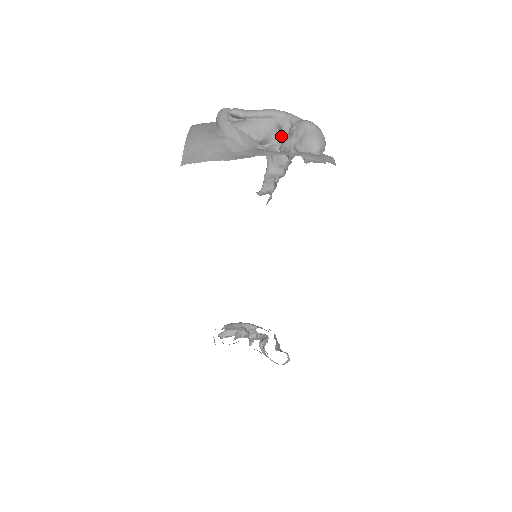
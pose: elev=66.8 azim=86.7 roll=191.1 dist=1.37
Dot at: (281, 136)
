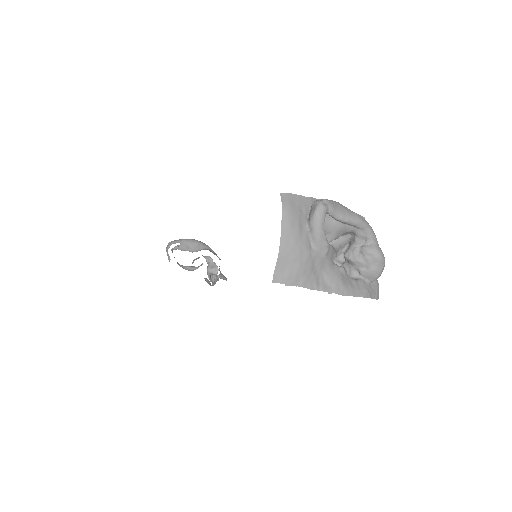
Dot at: (350, 234)
